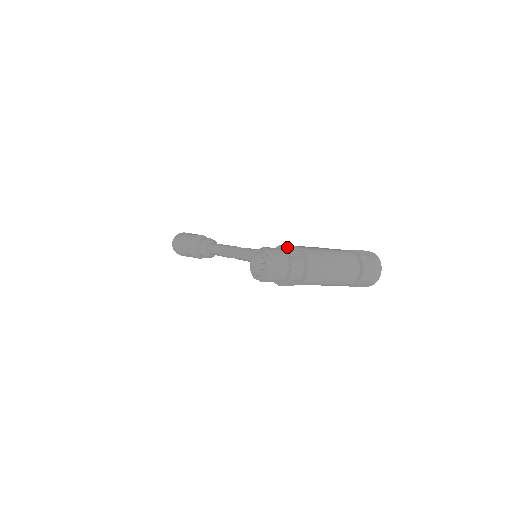
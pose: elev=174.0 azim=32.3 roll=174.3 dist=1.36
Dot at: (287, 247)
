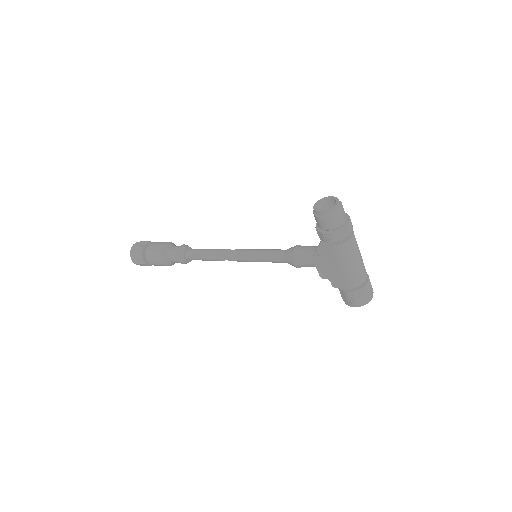
Dot at: occluded
